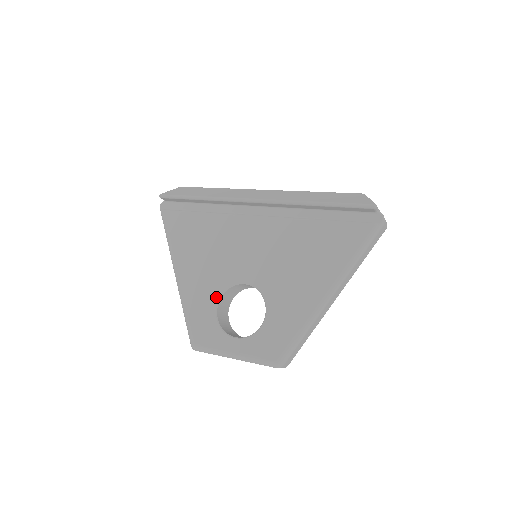
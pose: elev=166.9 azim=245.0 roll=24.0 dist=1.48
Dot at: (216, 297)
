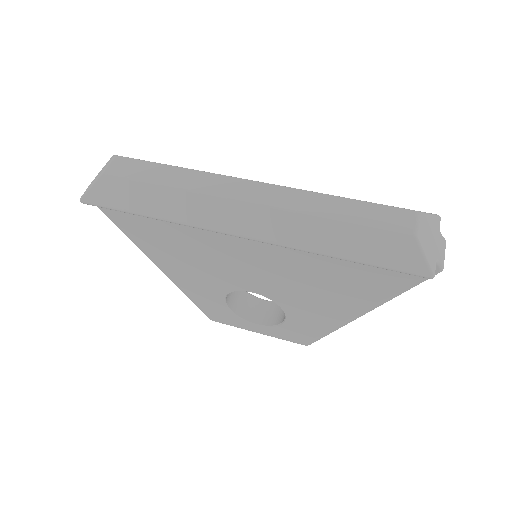
Dot at: (221, 296)
